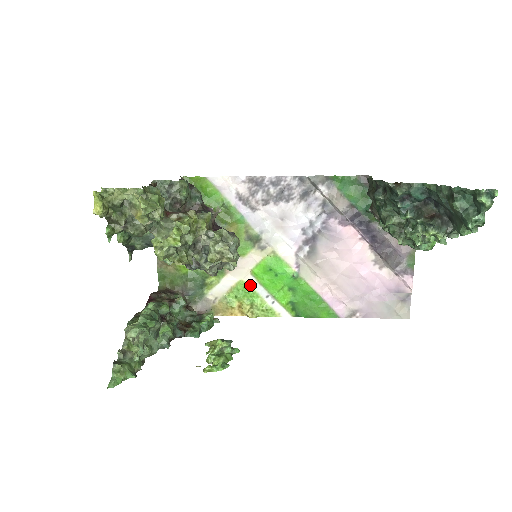
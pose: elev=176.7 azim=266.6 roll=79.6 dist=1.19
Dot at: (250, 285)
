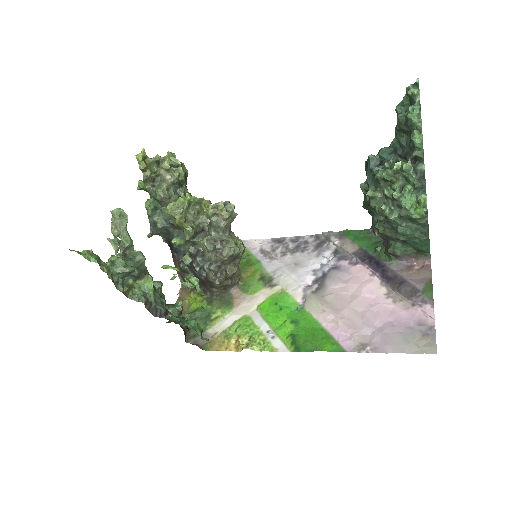
Dot at: (253, 320)
